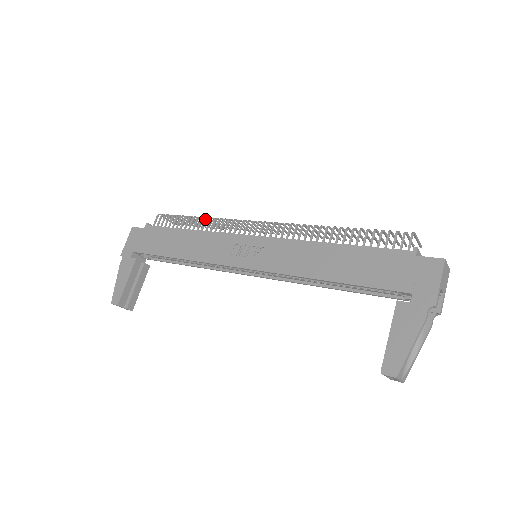
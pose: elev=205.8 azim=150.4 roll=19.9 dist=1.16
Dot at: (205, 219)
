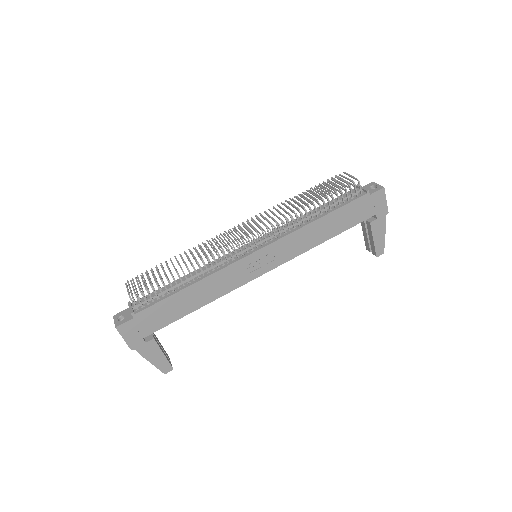
Dot at: (194, 268)
